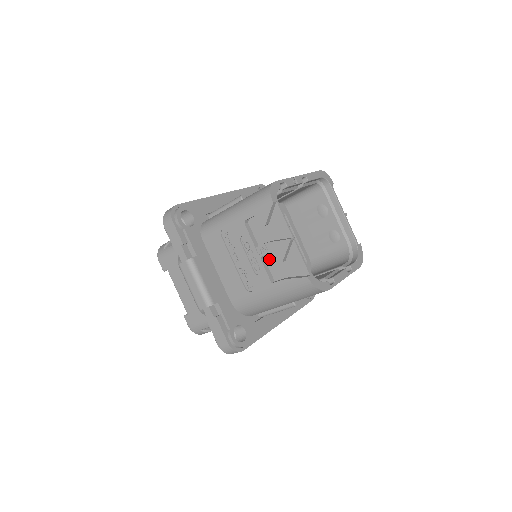
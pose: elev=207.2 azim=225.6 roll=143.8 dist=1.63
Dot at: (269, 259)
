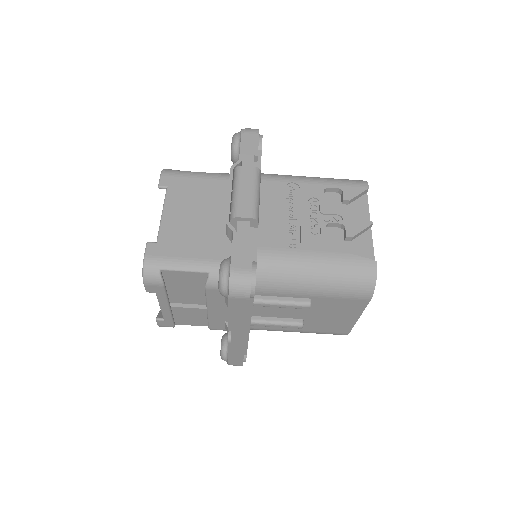
Dot at: (331, 232)
